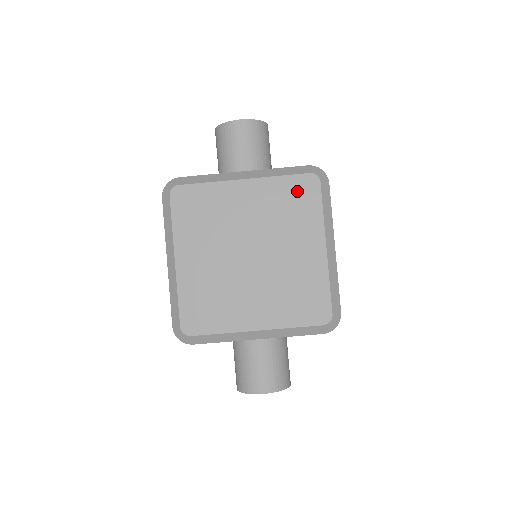
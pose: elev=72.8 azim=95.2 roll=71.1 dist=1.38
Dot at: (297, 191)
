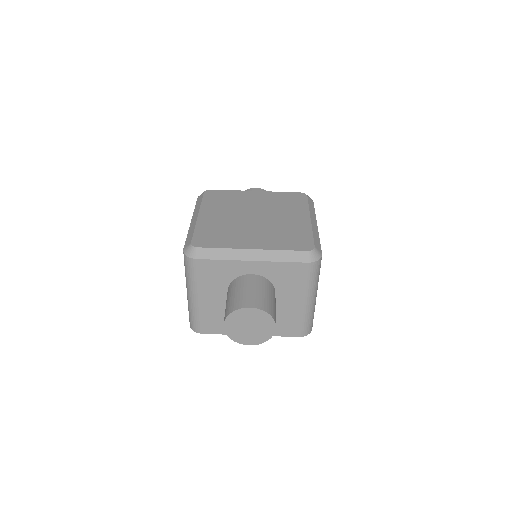
Dot at: (291, 197)
